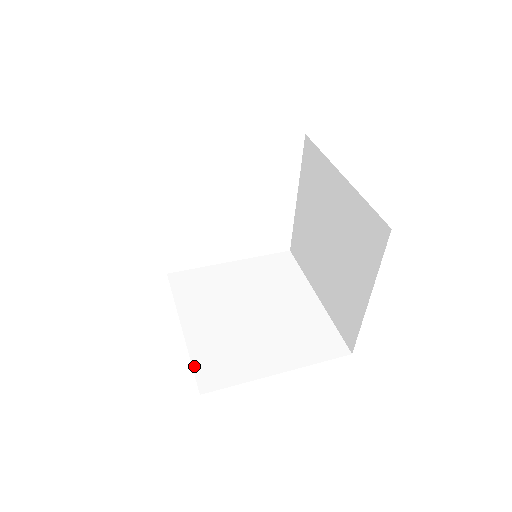
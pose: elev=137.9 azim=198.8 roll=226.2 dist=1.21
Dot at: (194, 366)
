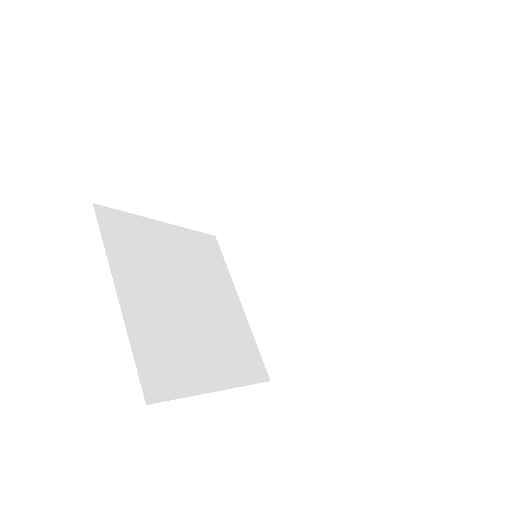
Dot at: (260, 350)
